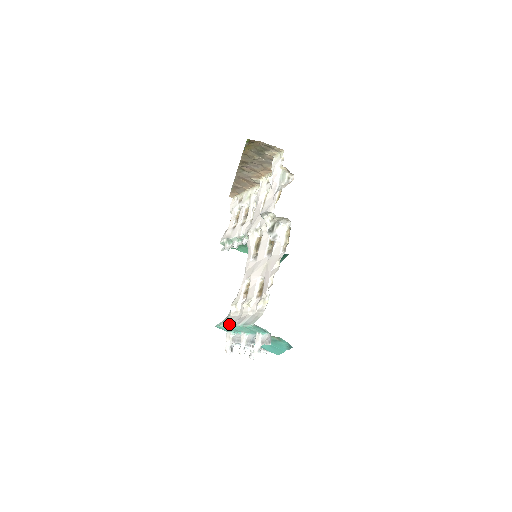
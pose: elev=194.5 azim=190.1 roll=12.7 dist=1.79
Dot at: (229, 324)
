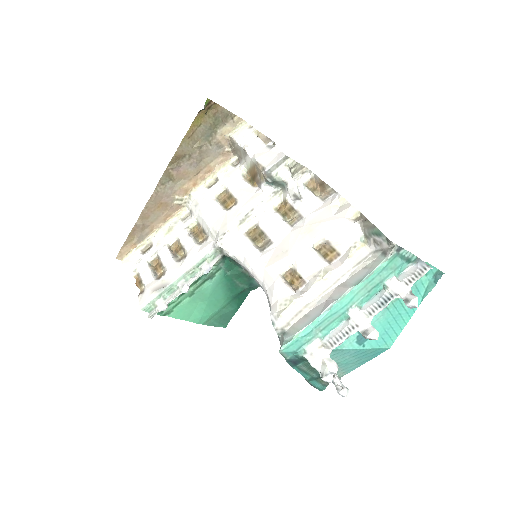
Dot at: (319, 314)
